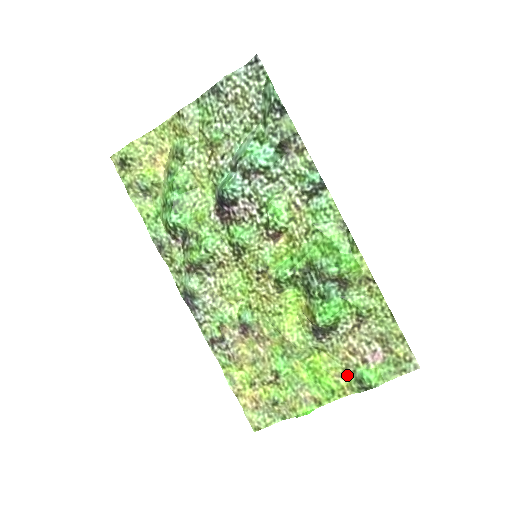
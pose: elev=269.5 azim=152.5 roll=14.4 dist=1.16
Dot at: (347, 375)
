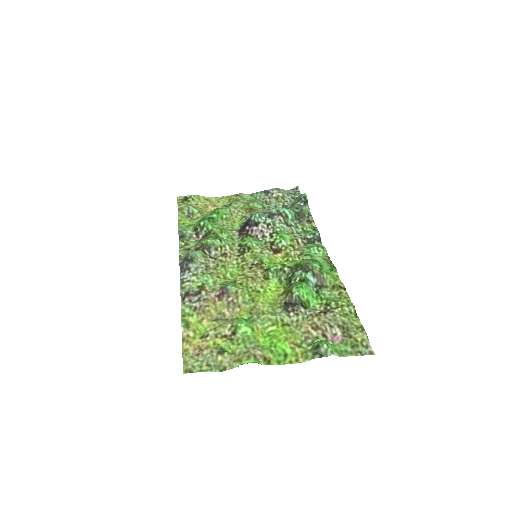
Dot at: (304, 347)
